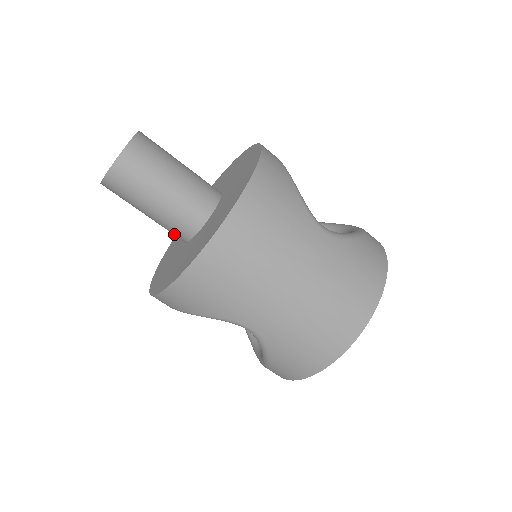
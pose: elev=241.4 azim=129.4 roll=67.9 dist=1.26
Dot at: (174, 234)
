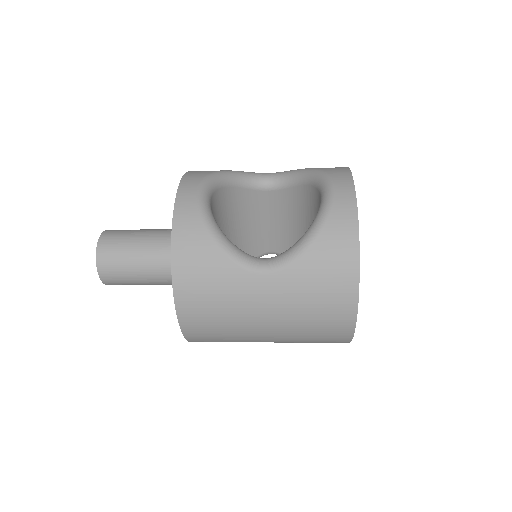
Dot at: occluded
